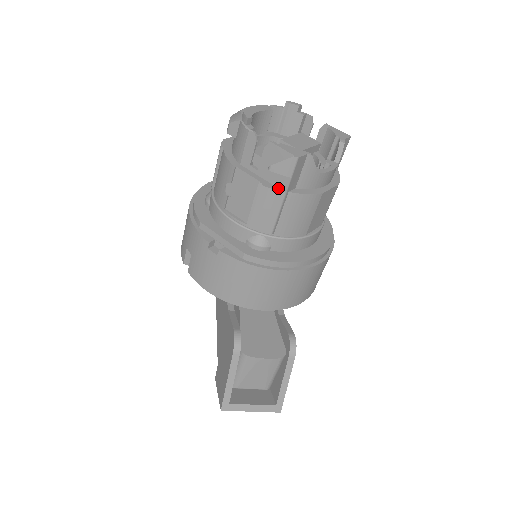
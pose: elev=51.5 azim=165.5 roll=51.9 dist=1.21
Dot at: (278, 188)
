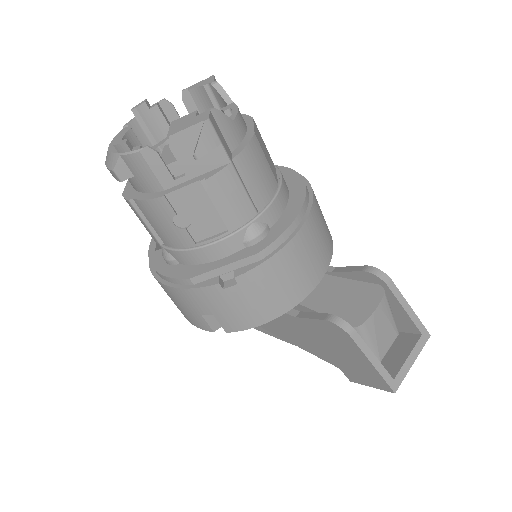
Dot at: (220, 167)
